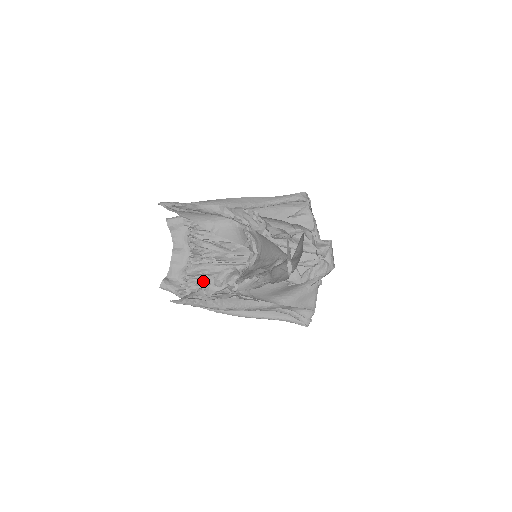
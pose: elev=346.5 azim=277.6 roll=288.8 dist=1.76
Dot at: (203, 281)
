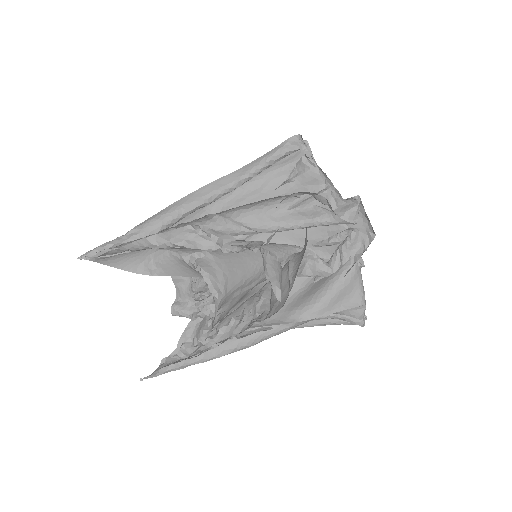
Dot at: occluded
